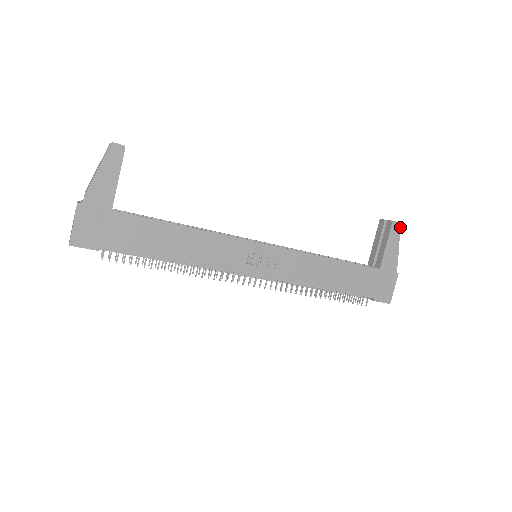
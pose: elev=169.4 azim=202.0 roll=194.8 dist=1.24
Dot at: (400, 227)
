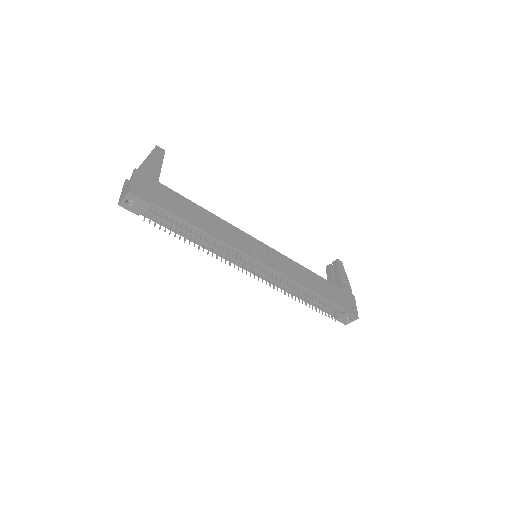
Dot at: occluded
